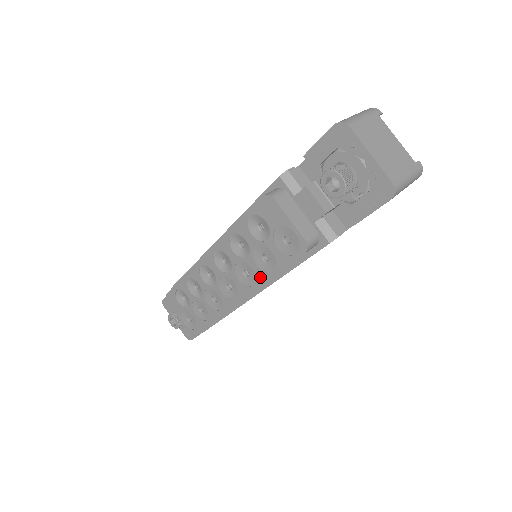
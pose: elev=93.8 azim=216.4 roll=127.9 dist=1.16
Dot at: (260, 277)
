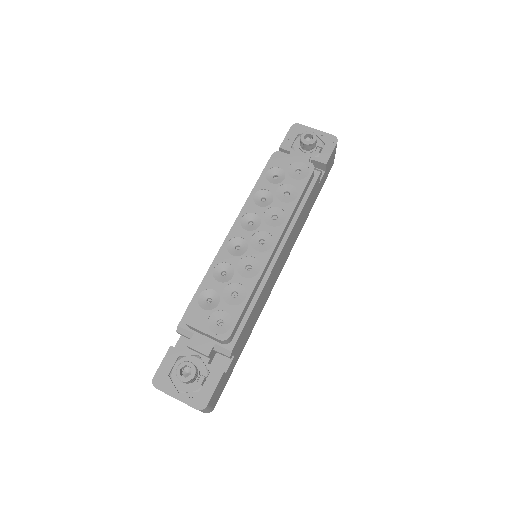
Dot at: (288, 209)
